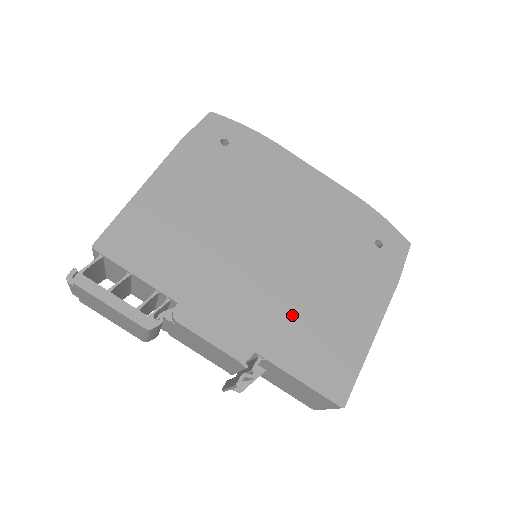
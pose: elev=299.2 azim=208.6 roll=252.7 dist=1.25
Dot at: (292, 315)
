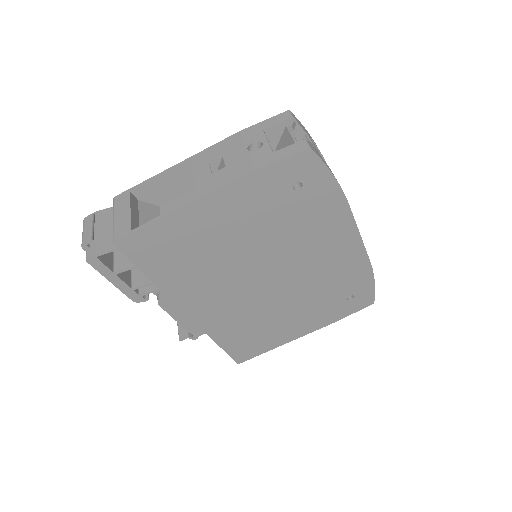
Dot at: (246, 320)
